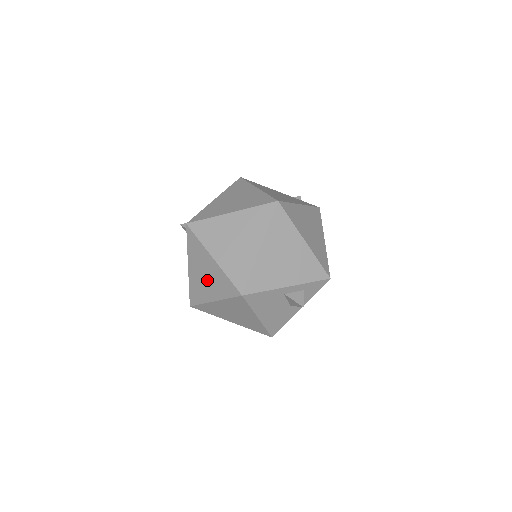
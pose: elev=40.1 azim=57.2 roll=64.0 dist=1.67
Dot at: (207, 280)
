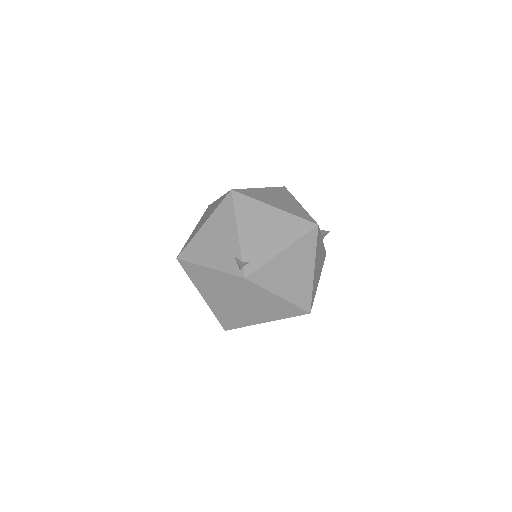
Dot at: (213, 292)
